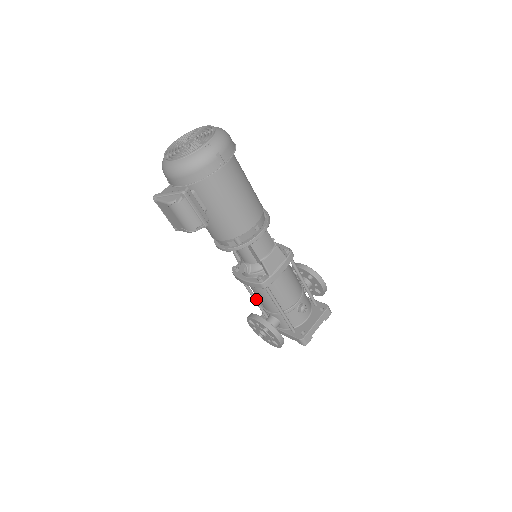
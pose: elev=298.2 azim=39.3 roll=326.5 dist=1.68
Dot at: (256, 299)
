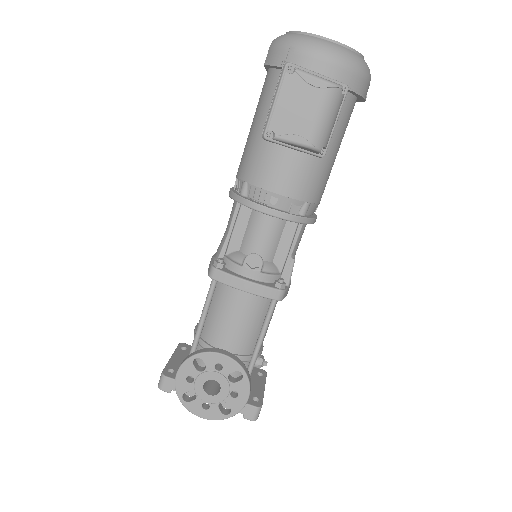
Dot at: occluded
